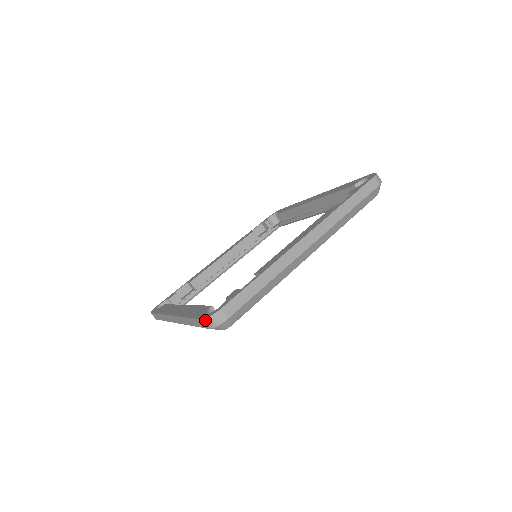
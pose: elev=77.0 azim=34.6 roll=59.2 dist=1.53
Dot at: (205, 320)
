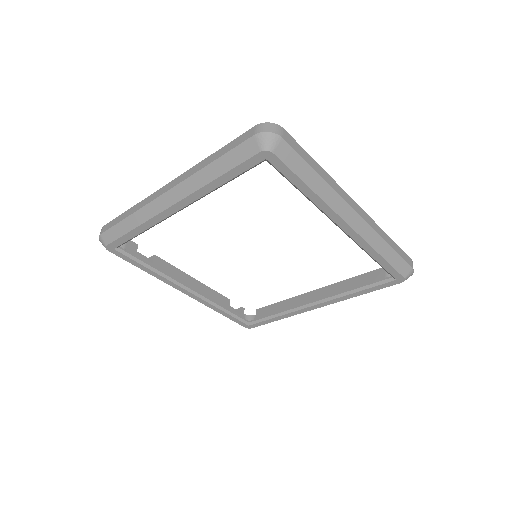
Dot at: (260, 124)
